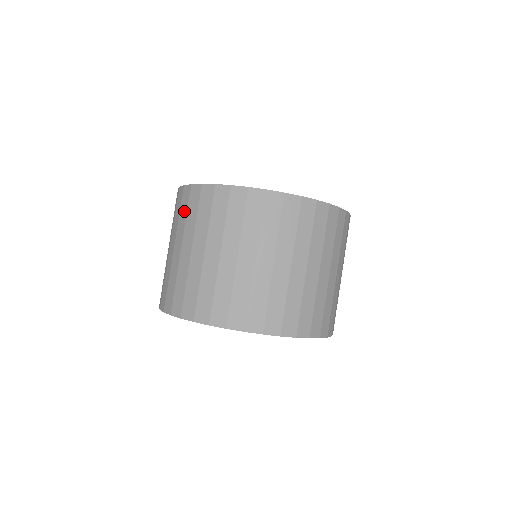
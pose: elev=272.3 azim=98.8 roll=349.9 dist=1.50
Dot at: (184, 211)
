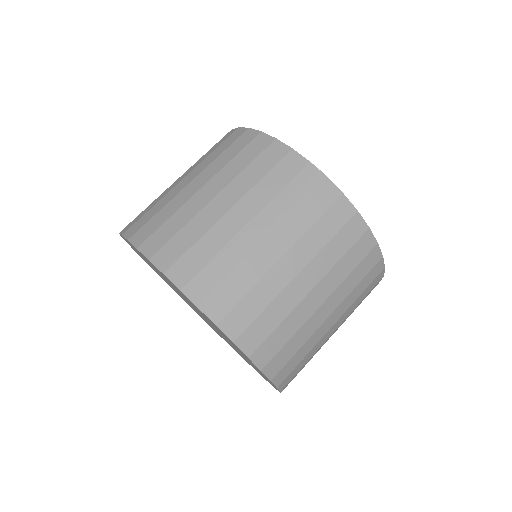
Dot at: (213, 148)
